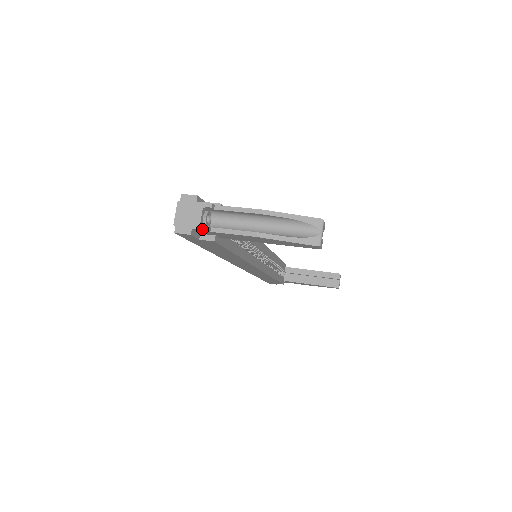
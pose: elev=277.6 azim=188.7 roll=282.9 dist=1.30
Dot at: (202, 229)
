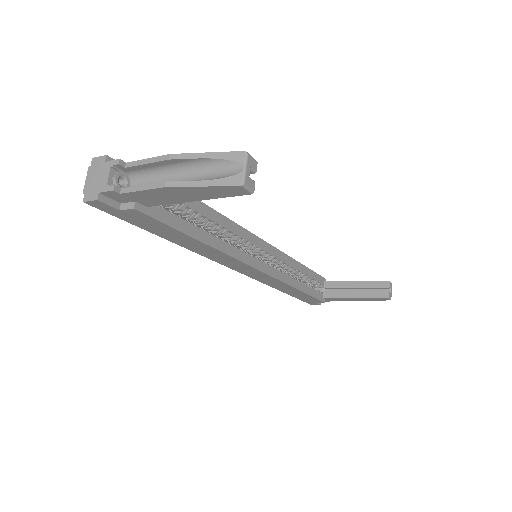
Dot at: (108, 190)
